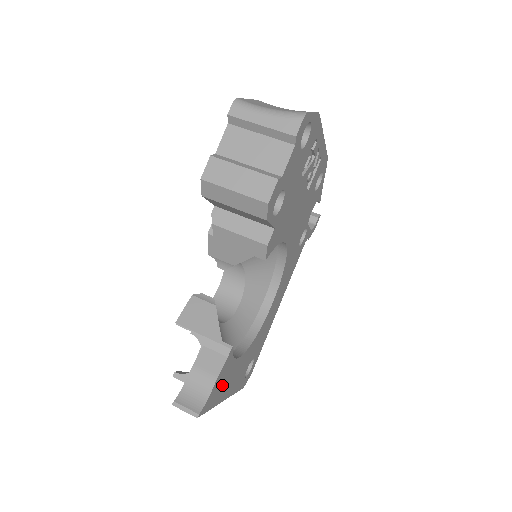
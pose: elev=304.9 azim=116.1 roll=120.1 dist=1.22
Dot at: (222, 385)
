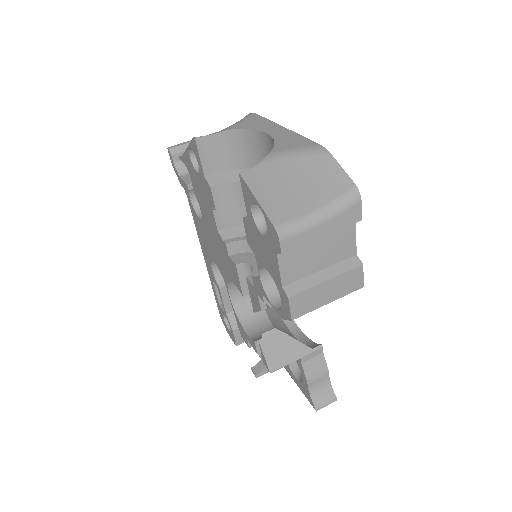
Dot at: occluded
